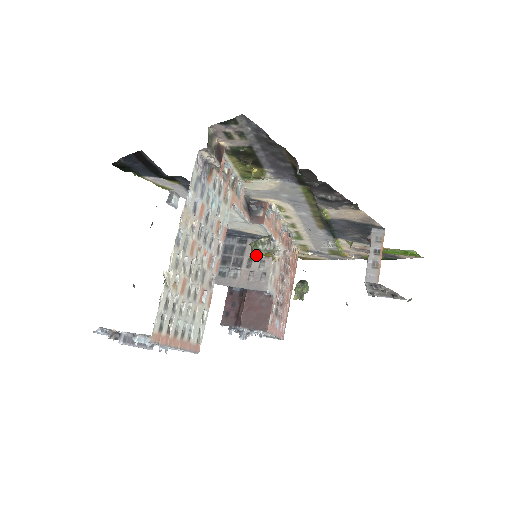
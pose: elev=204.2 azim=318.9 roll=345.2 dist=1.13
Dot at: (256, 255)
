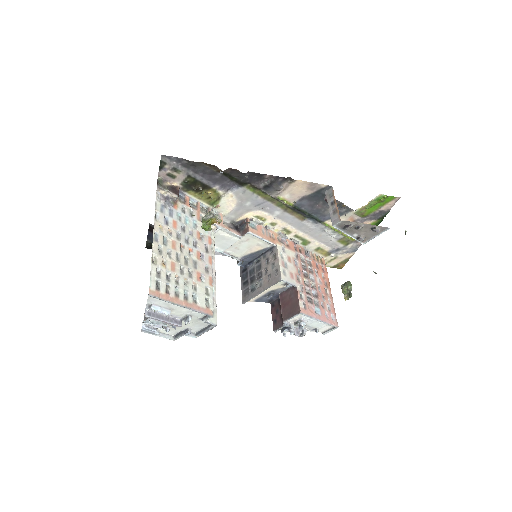
Dot at: (204, 224)
